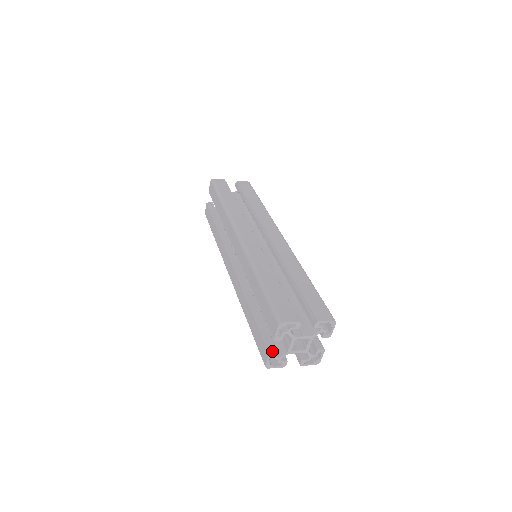
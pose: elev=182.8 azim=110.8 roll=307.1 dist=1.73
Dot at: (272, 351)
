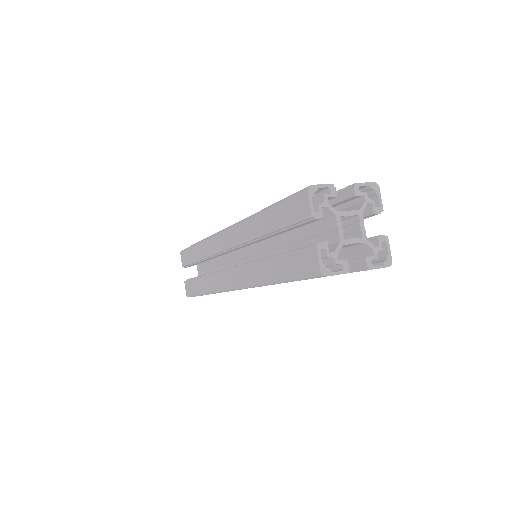
Dot at: (318, 242)
